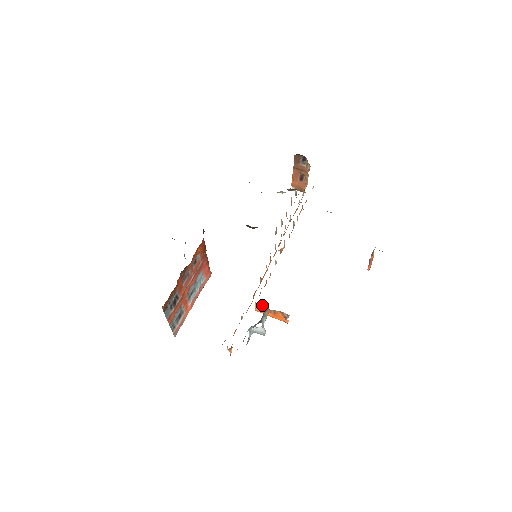
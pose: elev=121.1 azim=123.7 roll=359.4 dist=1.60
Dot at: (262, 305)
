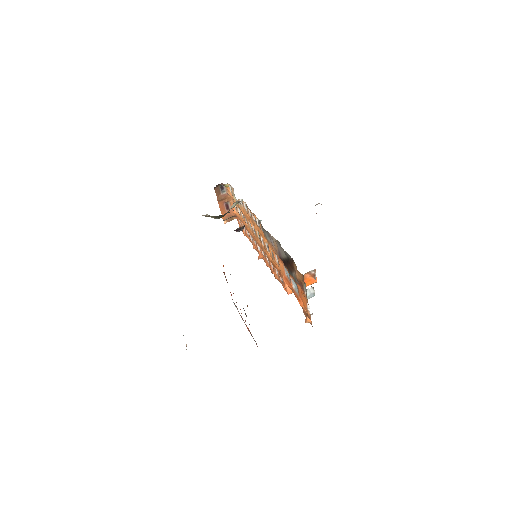
Dot at: occluded
